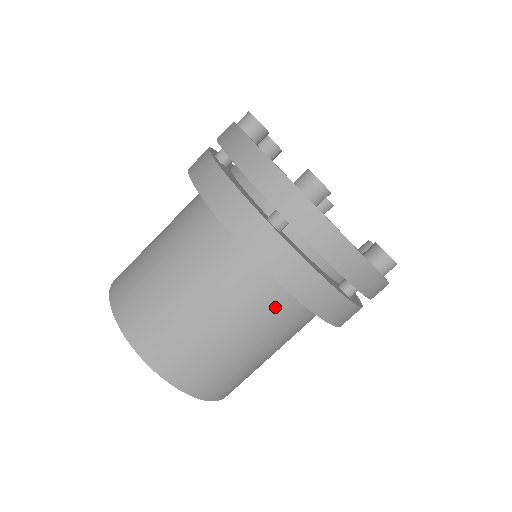
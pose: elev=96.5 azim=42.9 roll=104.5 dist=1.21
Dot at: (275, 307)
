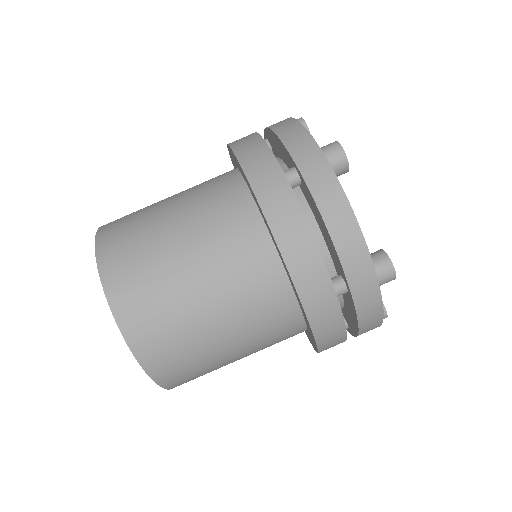
Dot at: (254, 270)
